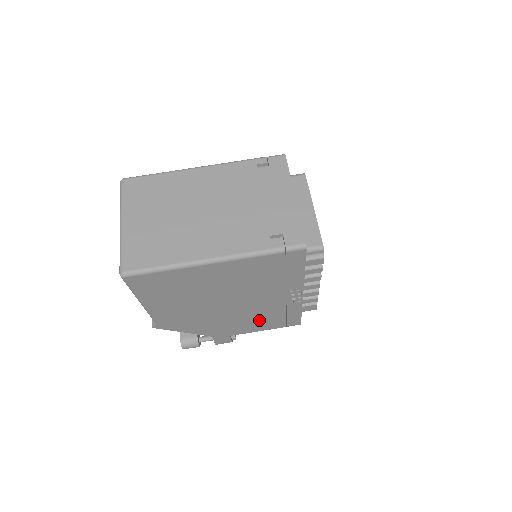
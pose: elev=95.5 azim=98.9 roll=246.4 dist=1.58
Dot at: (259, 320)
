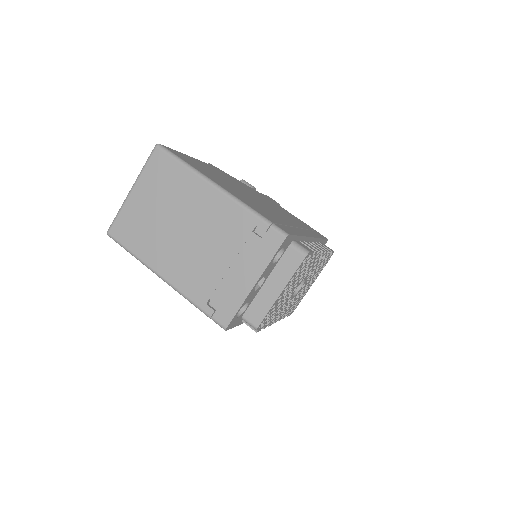
Dot at: occluded
